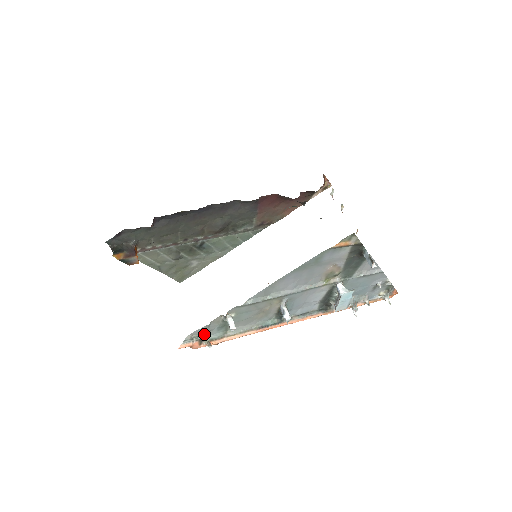
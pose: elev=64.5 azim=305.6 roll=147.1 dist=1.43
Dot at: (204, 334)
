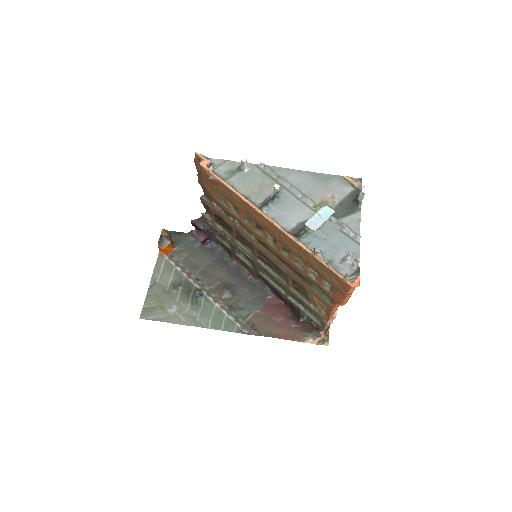
Dot at: (216, 166)
